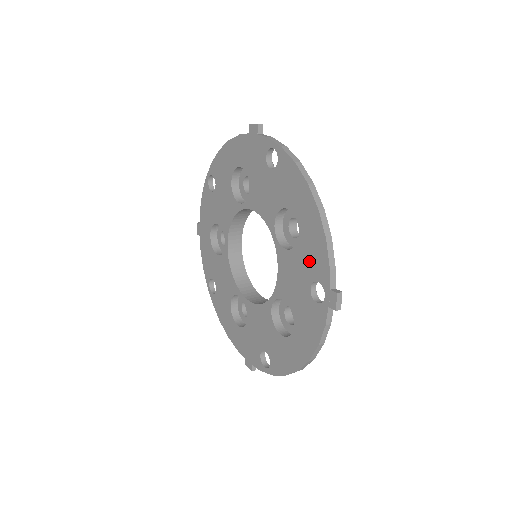
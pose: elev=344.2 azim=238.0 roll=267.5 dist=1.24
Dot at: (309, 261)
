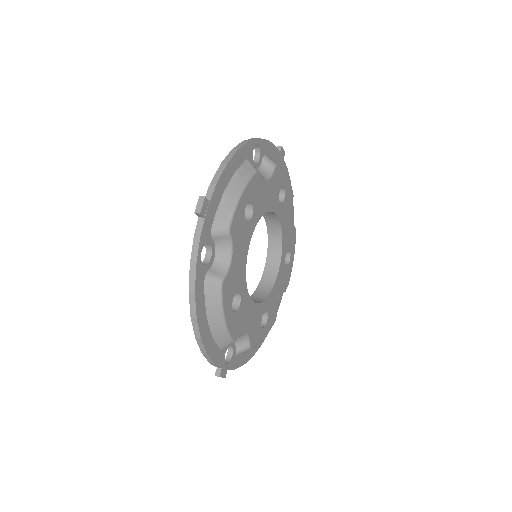
Dot at: occluded
